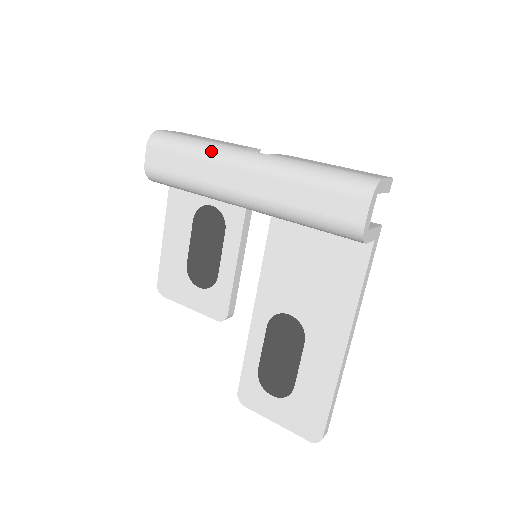
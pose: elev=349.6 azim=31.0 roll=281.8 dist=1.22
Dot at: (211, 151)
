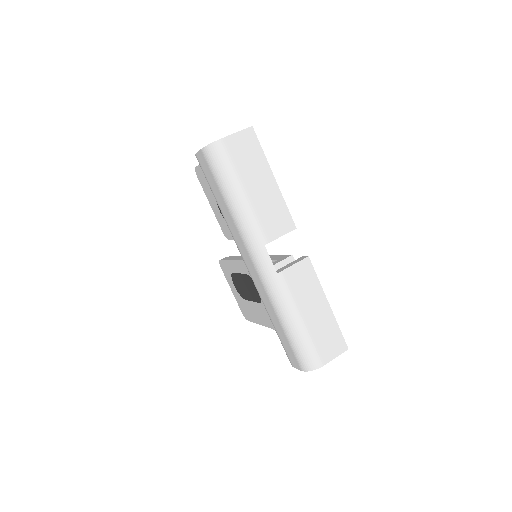
Dot at: (242, 225)
